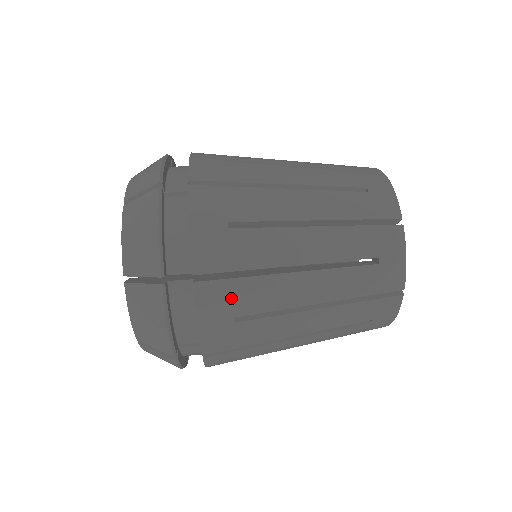
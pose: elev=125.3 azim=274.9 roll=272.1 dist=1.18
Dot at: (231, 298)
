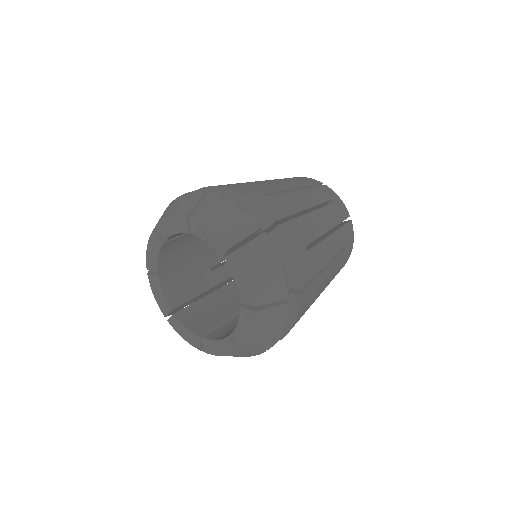
Dot at: (251, 188)
